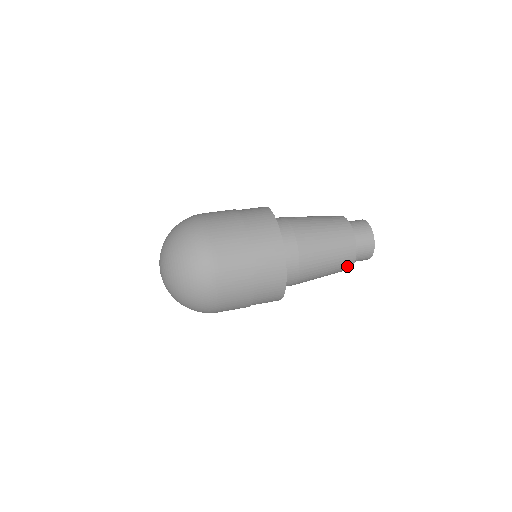
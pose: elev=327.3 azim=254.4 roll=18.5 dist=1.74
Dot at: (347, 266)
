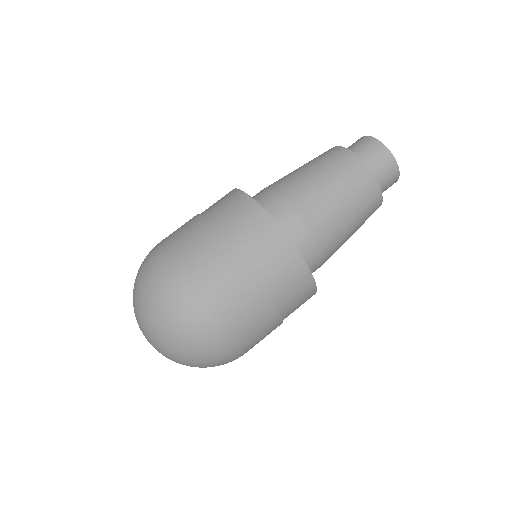
Dot at: occluded
